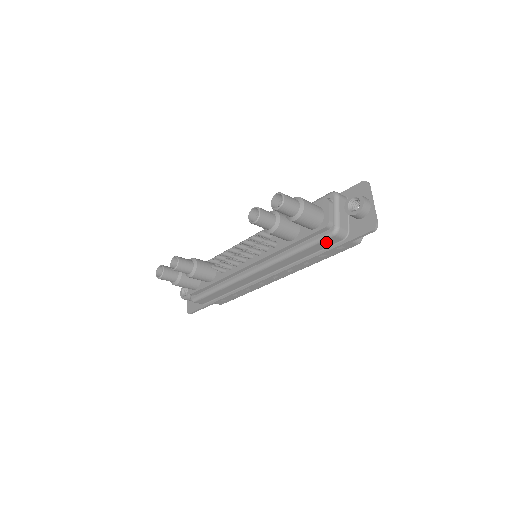
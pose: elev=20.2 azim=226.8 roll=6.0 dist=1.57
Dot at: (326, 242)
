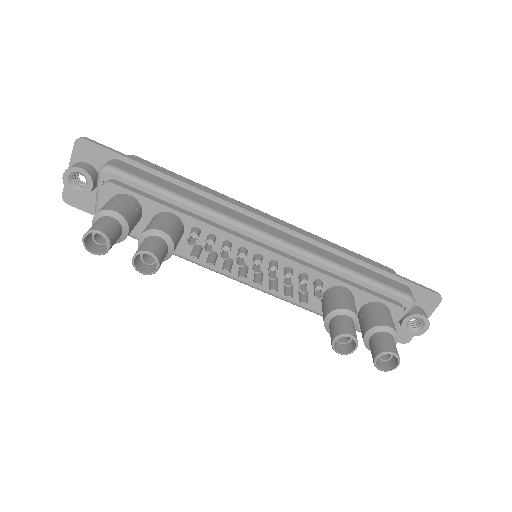
Dot at: occluded
